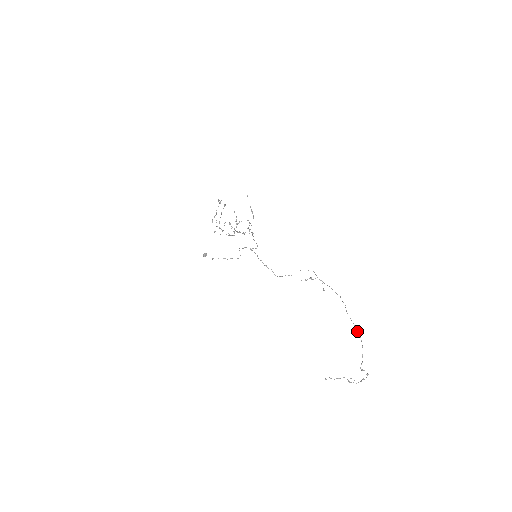
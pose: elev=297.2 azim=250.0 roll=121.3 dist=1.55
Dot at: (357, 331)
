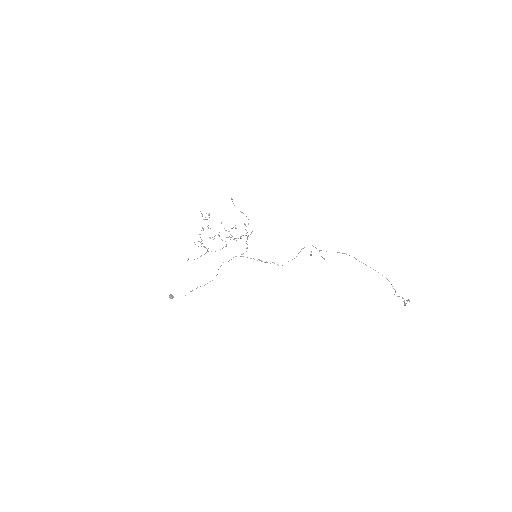
Dot at: occluded
